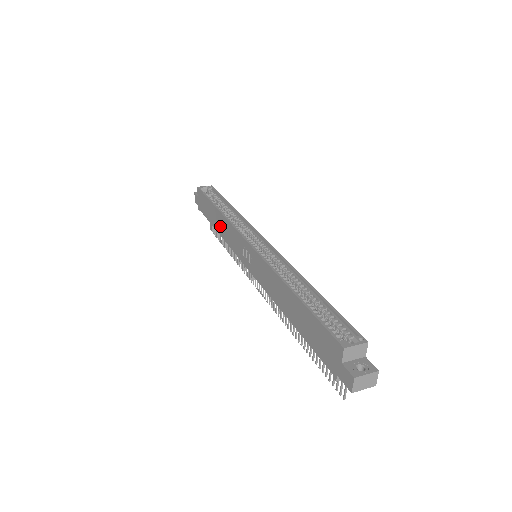
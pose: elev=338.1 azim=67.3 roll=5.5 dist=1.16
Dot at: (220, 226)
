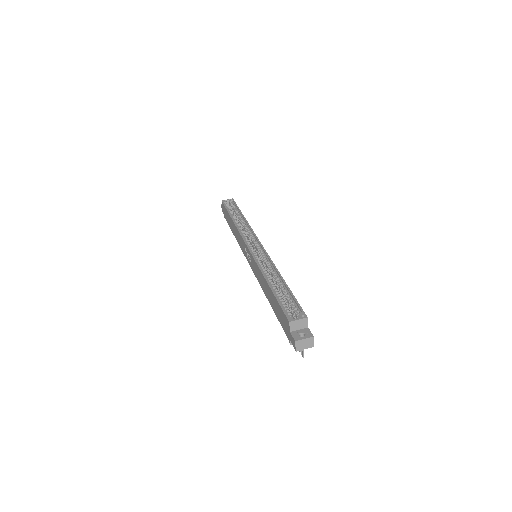
Dot at: (235, 233)
